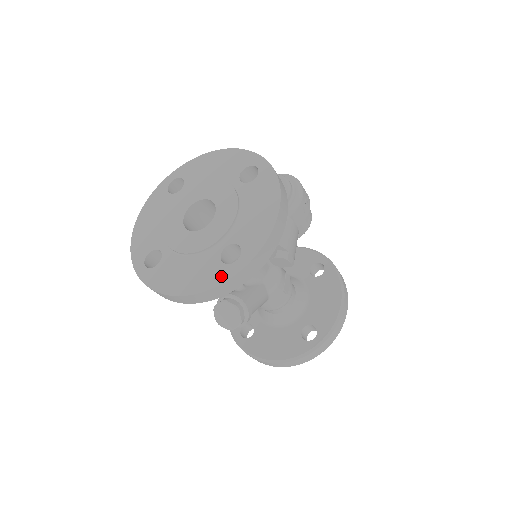
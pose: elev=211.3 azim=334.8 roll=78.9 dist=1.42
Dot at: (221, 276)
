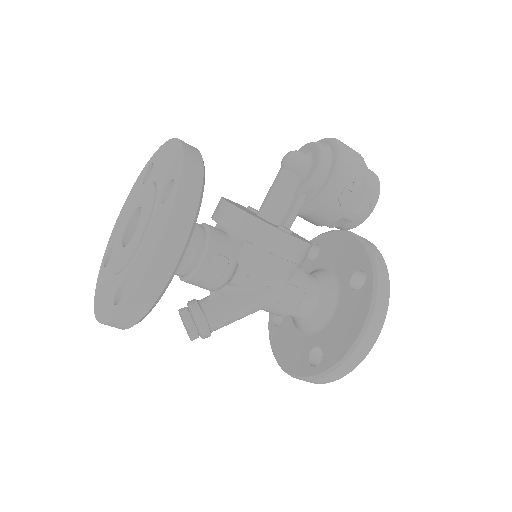
Dot at: (107, 314)
